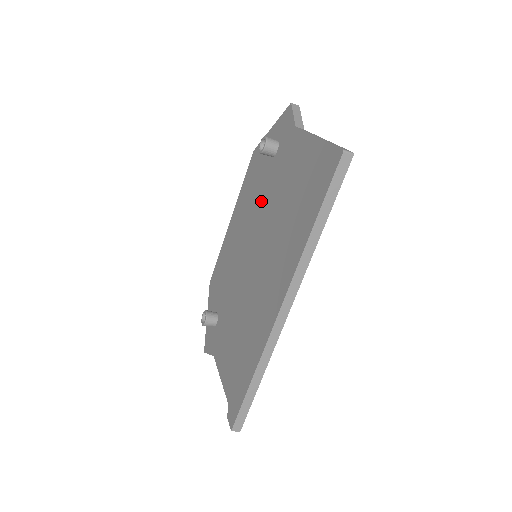
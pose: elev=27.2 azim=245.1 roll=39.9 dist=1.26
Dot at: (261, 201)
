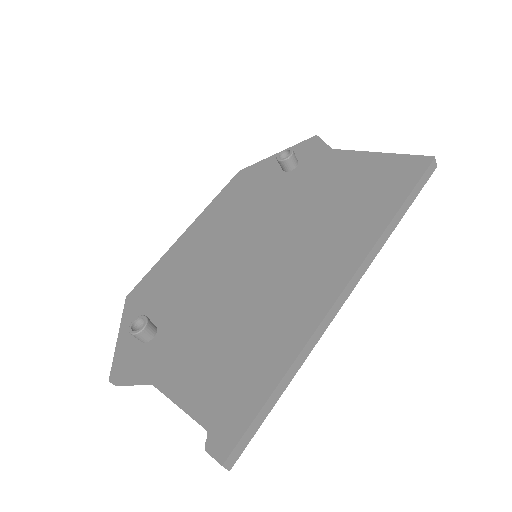
Dot at: (268, 205)
